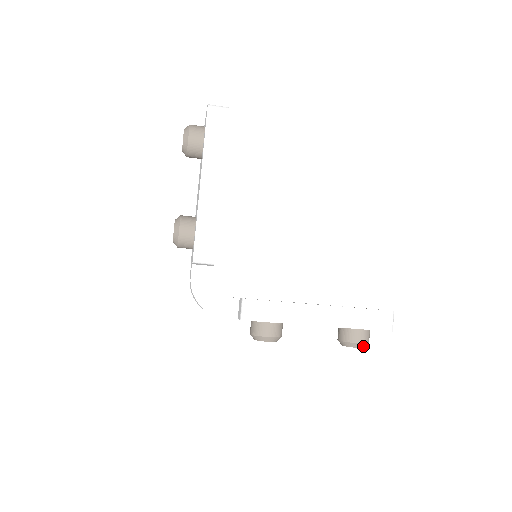
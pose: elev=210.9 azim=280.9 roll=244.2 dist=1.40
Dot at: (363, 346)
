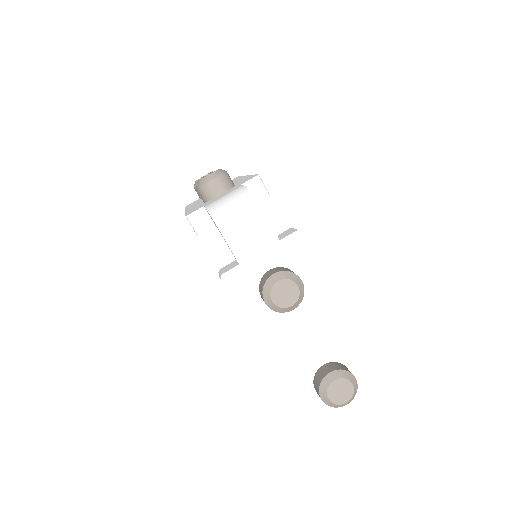
Dot at: (355, 389)
